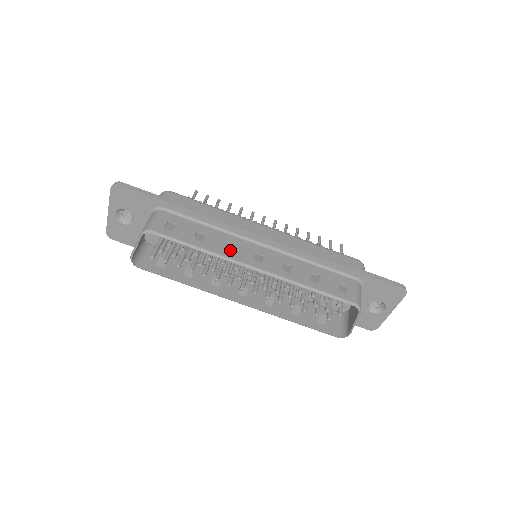
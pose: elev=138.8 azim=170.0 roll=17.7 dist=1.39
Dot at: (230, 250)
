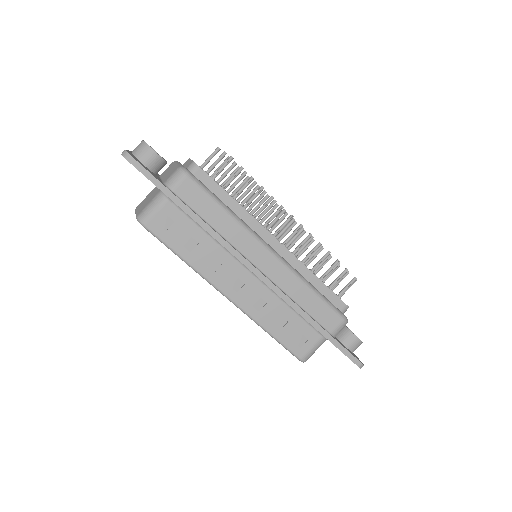
Dot at: (213, 269)
